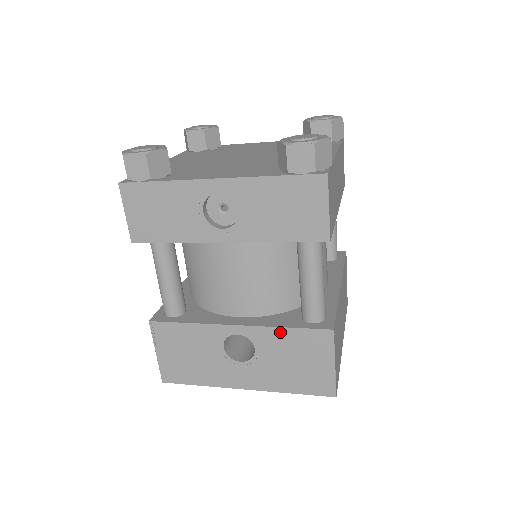
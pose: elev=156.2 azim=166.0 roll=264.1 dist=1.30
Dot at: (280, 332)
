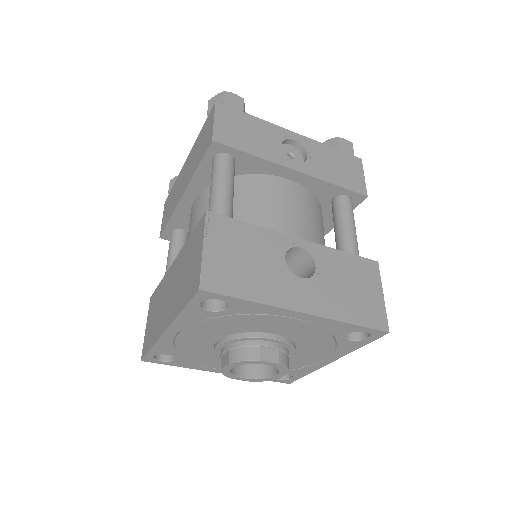
Dot at: (338, 254)
